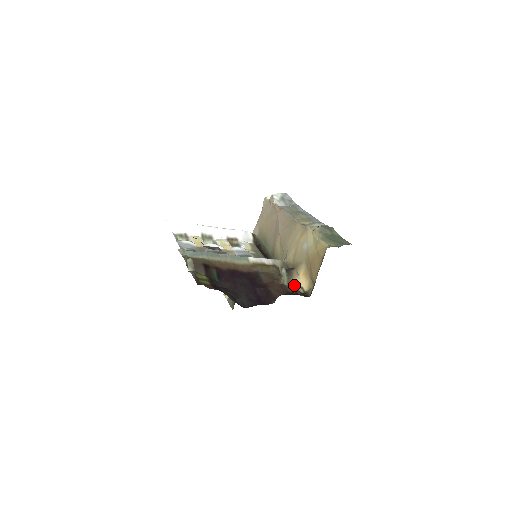
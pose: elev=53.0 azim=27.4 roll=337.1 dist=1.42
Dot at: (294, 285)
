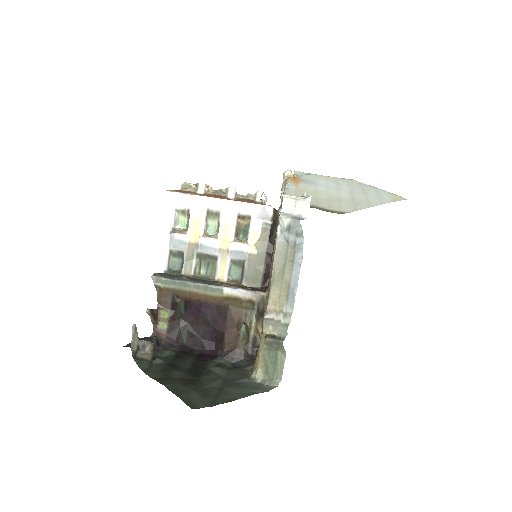
Dot at: (256, 331)
